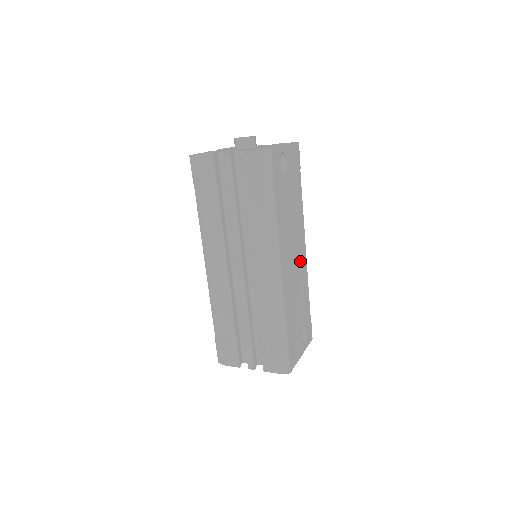
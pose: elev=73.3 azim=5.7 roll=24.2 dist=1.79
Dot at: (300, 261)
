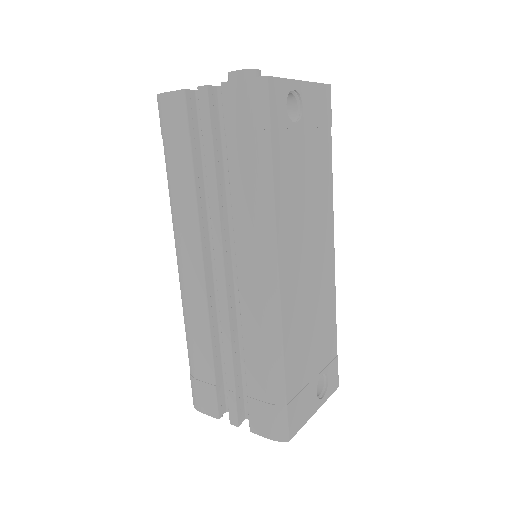
Dot at: (321, 269)
